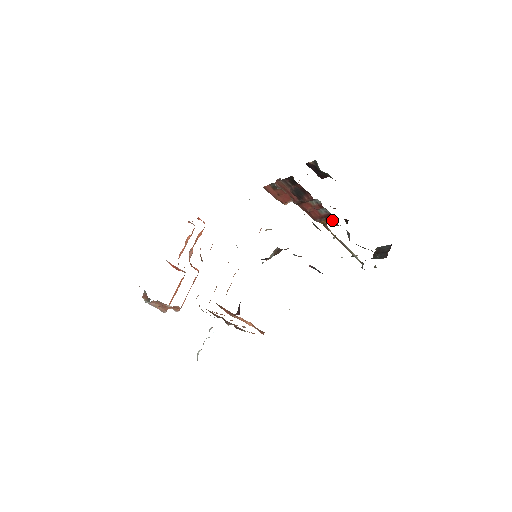
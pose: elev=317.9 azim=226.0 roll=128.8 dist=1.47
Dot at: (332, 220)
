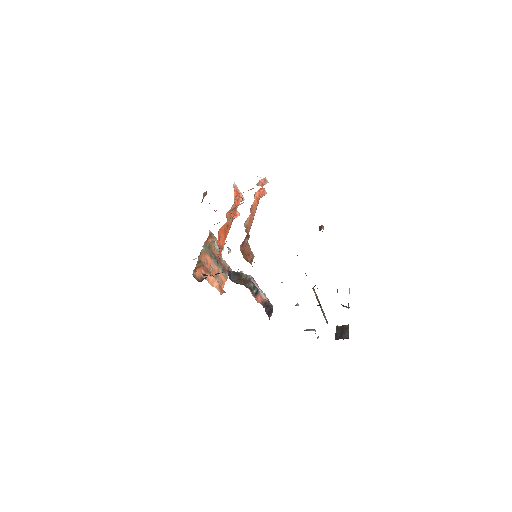
Dot at: occluded
